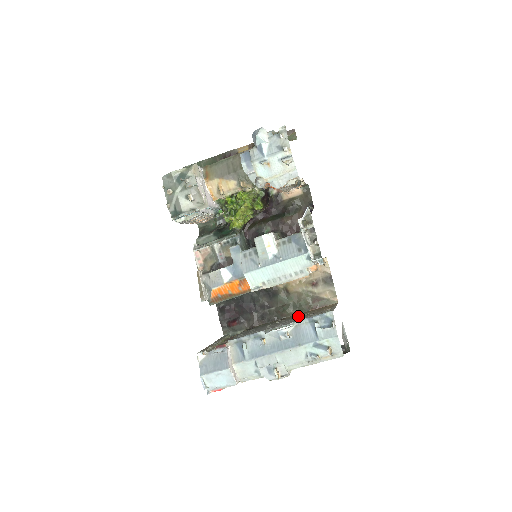
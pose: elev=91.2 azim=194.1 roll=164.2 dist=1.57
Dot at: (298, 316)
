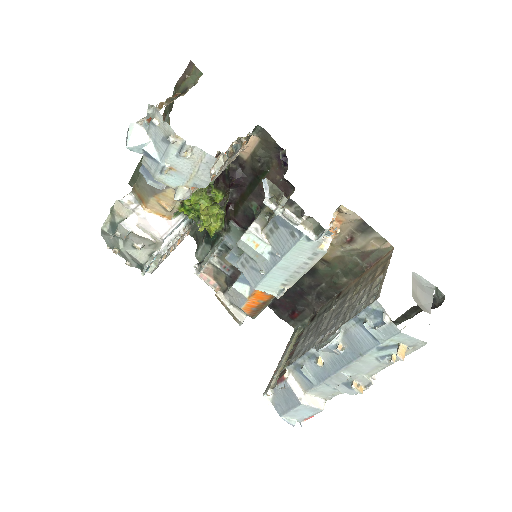
Dot at: (352, 291)
